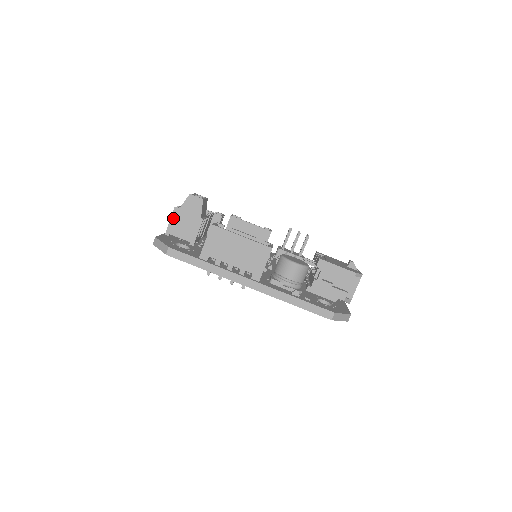
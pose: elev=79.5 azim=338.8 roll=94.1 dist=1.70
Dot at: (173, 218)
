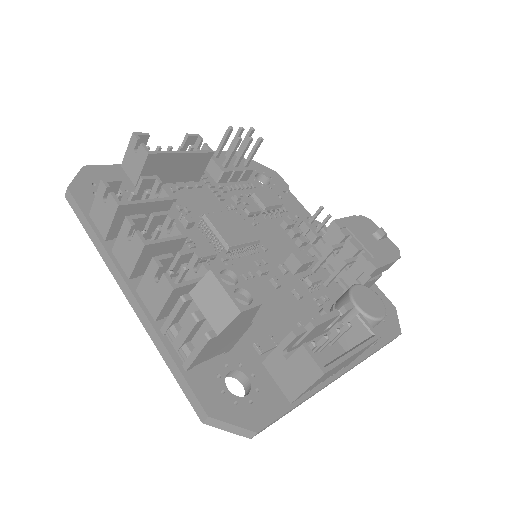
Dot at: (204, 351)
